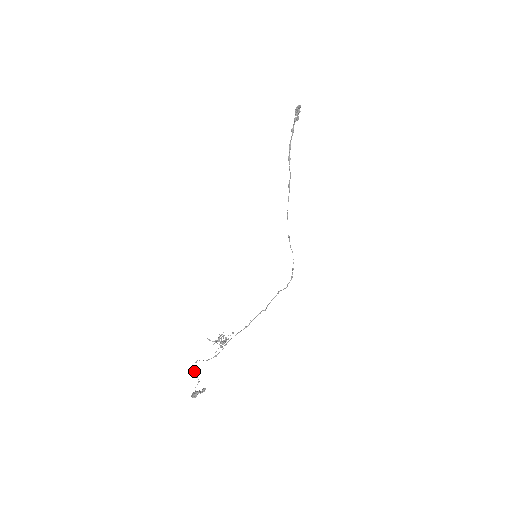
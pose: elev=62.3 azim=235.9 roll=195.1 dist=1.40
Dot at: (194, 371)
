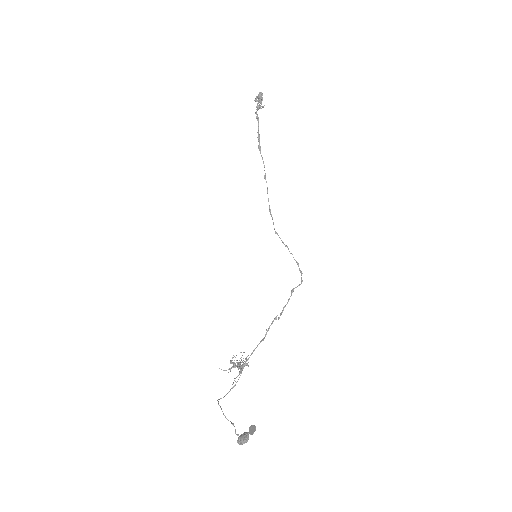
Dot at: (223, 413)
